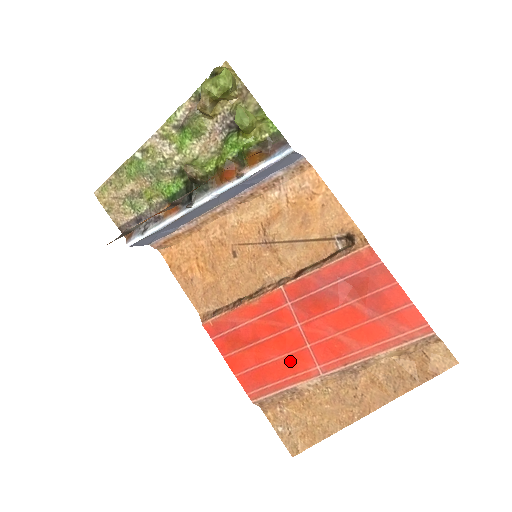
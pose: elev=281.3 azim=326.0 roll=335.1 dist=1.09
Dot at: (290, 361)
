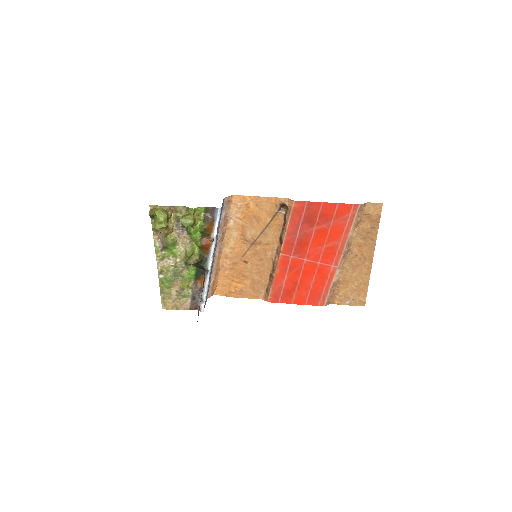
Dot at: (319, 276)
